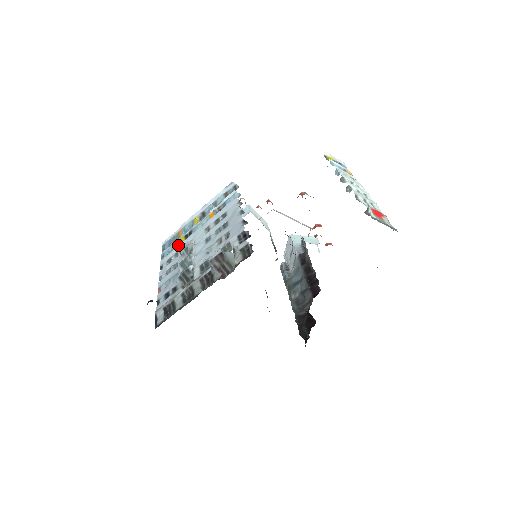
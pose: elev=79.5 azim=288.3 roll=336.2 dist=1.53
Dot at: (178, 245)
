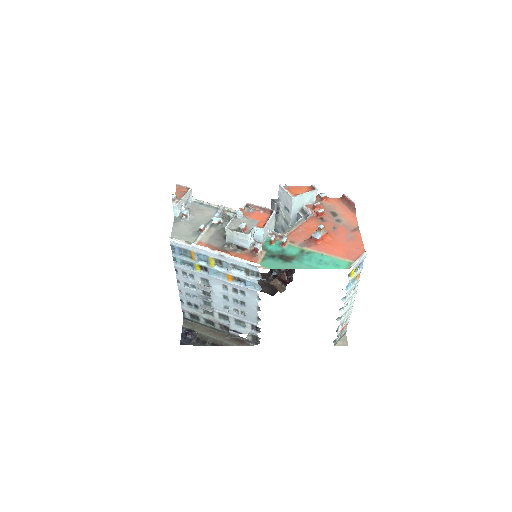
Dot at: (193, 271)
